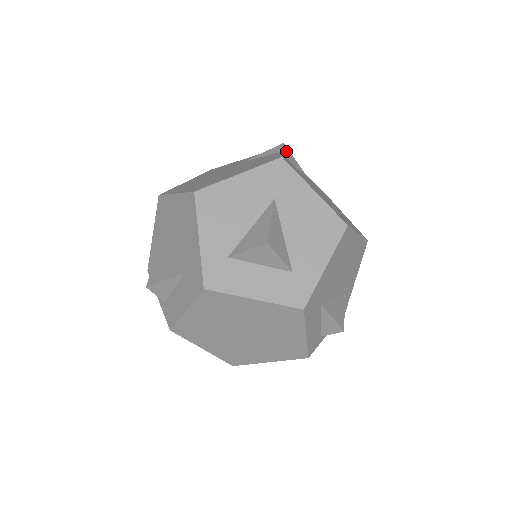
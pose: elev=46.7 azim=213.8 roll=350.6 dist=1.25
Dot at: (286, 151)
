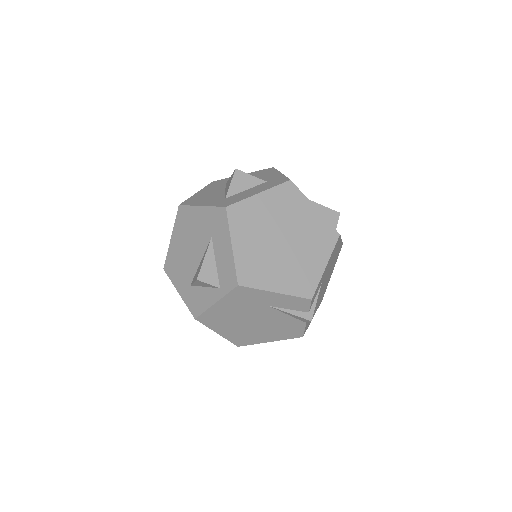
Dot at: occluded
